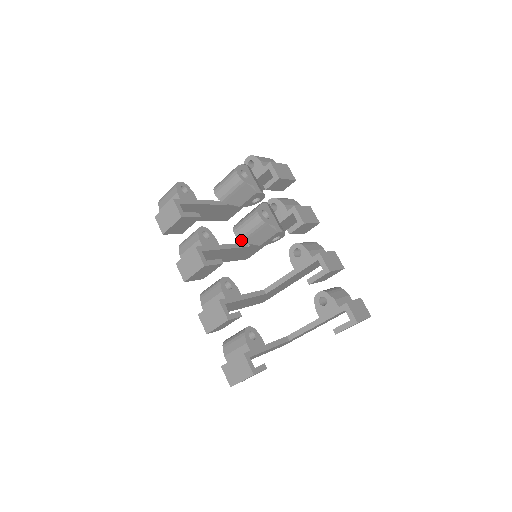
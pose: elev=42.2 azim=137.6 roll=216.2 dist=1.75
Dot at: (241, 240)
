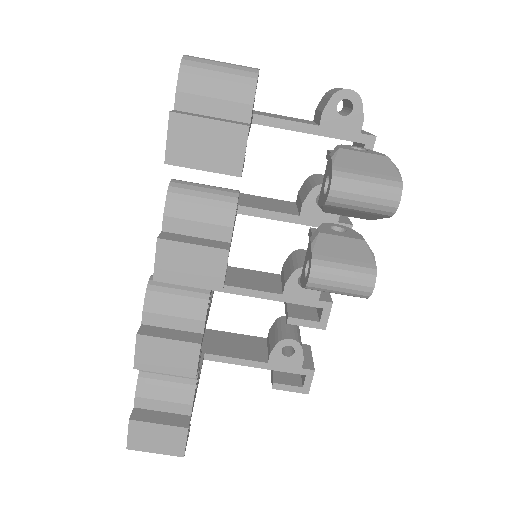
Dot at: (307, 287)
